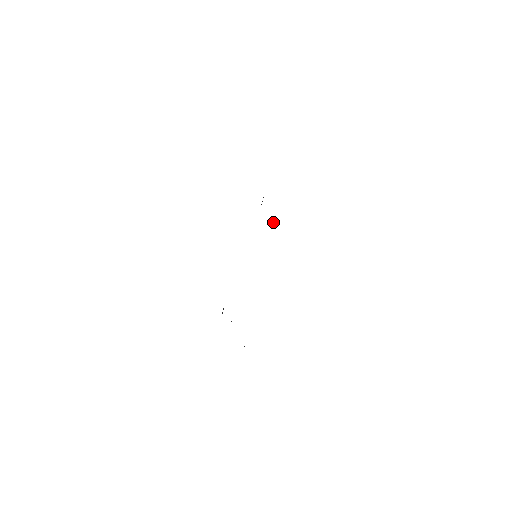
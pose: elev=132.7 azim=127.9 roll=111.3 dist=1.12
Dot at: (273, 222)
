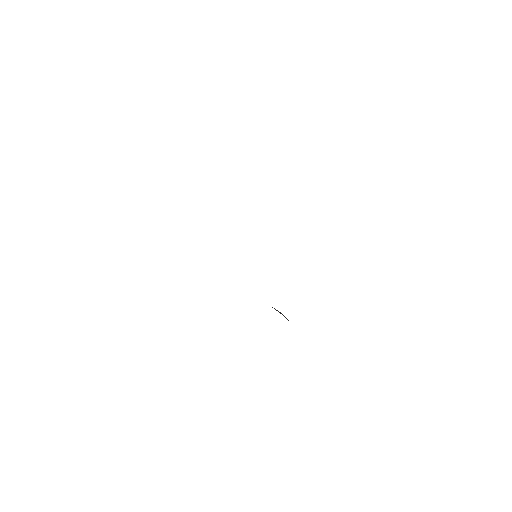
Dot at: occluded
